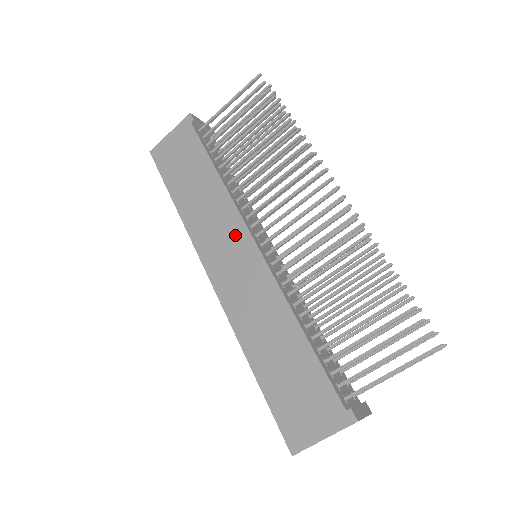
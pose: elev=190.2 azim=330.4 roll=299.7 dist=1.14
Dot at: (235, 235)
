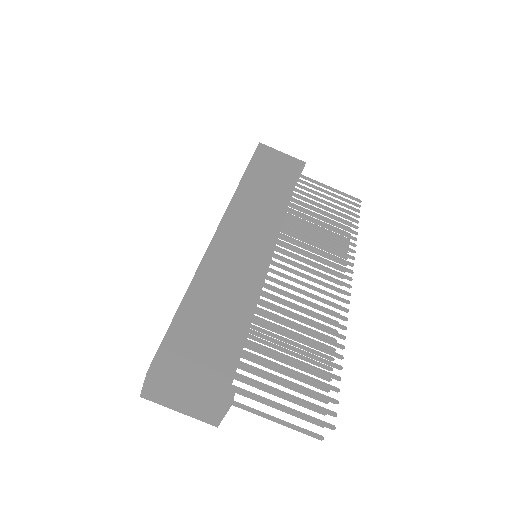
Dot at: (266, 229)
